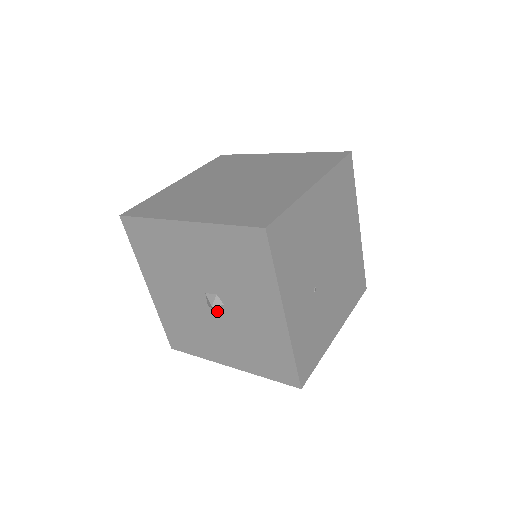
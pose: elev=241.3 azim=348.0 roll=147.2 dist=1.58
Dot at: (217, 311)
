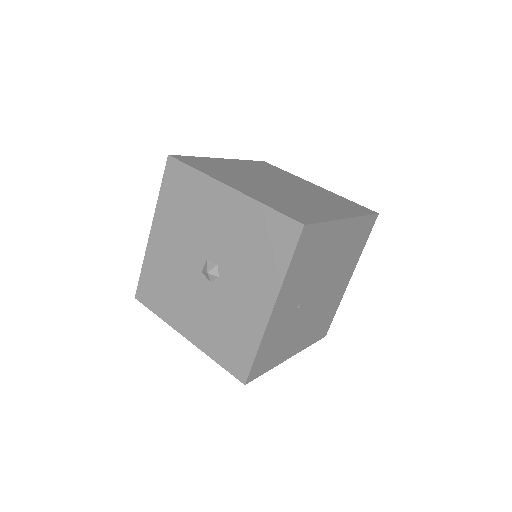
Dot at: (208, 280)
